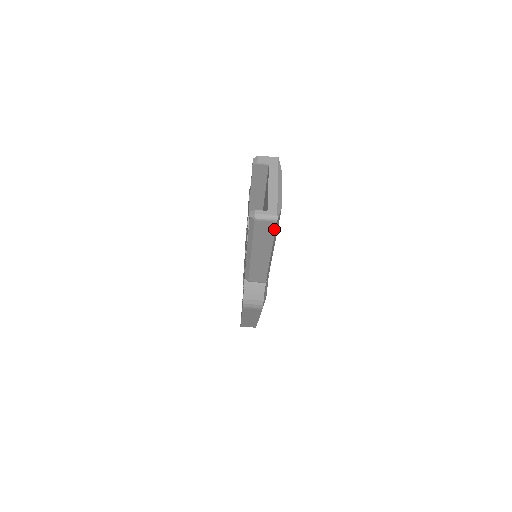
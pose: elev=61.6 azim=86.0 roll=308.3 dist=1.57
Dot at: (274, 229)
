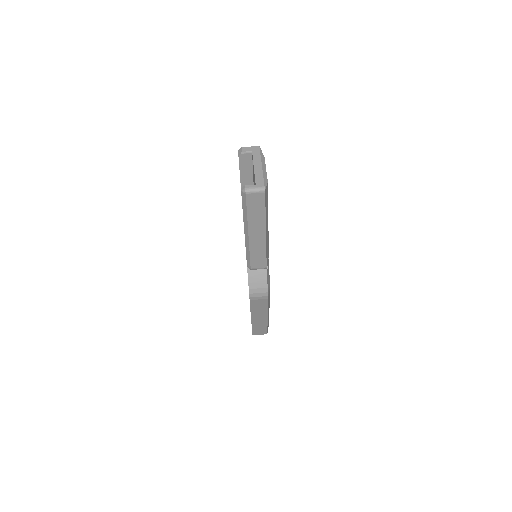
Dot at: (264, 201)
